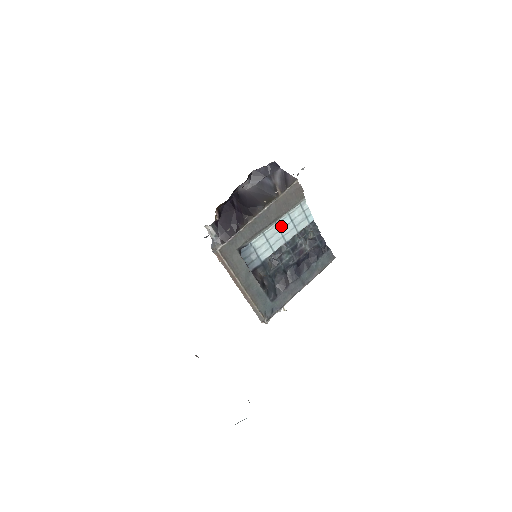
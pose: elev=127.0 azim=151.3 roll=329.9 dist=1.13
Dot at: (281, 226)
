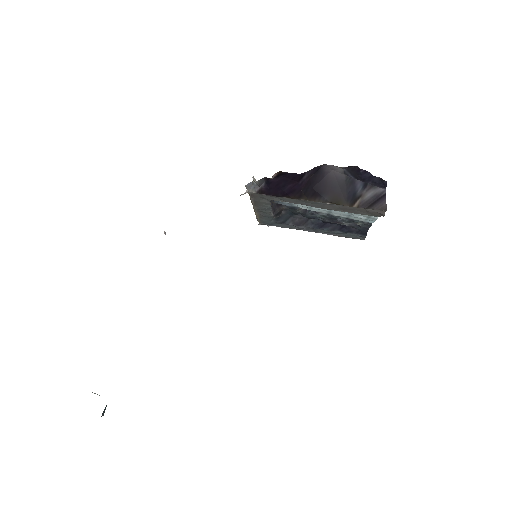
Dot at: occluded
